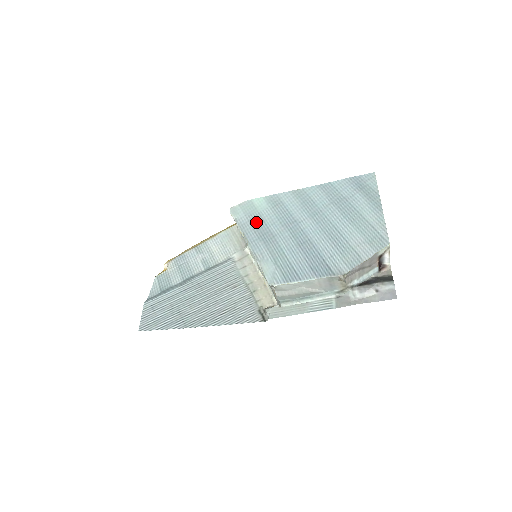
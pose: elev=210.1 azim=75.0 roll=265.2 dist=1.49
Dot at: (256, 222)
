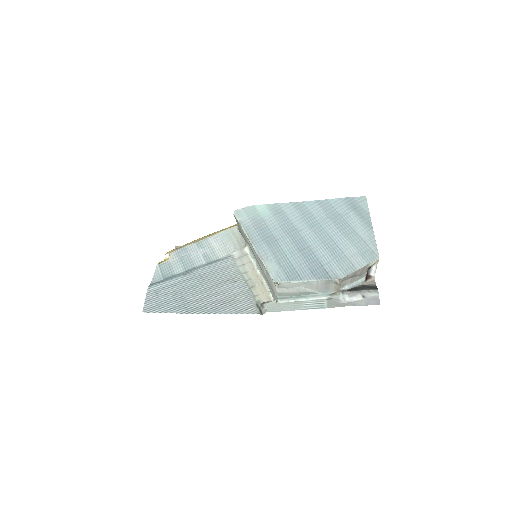
Dot at: (259, 226)
